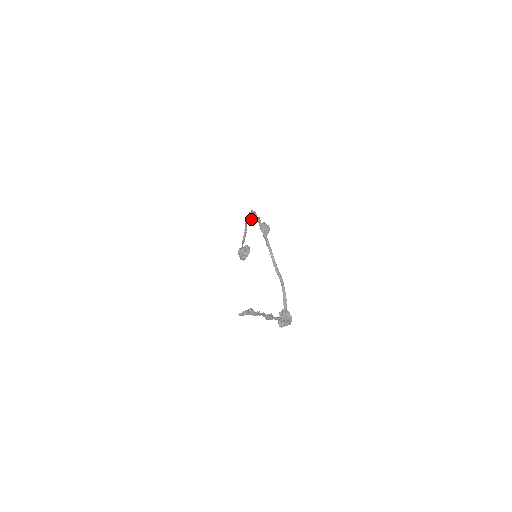
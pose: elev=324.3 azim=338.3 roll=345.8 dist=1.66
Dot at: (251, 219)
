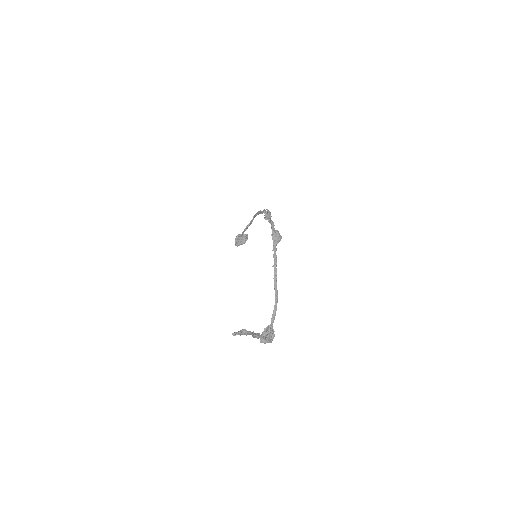
Dot at: (264, 218)
